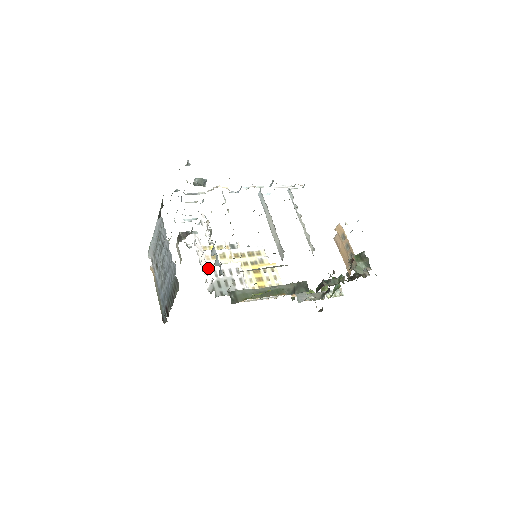
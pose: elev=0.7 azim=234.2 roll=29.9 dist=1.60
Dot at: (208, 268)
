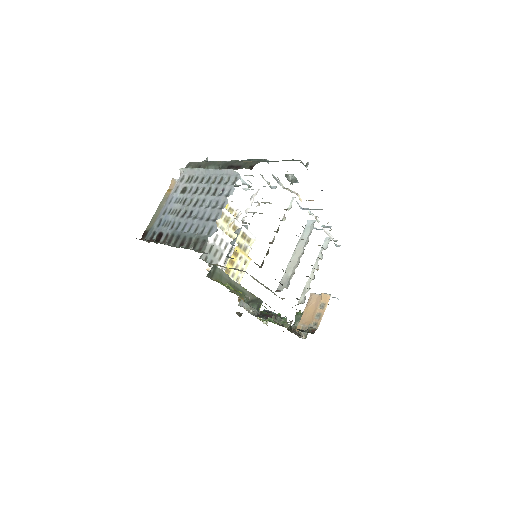
Dot at: occluded
